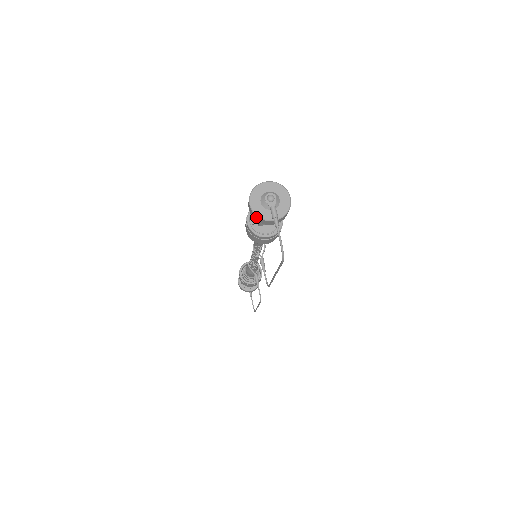
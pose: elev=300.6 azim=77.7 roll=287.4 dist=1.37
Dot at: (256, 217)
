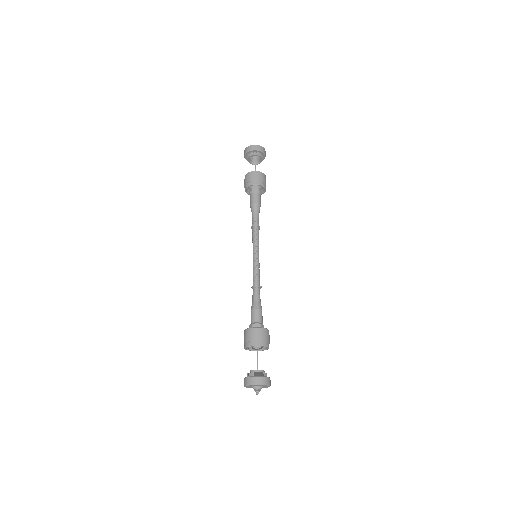
Dot at: occluded
